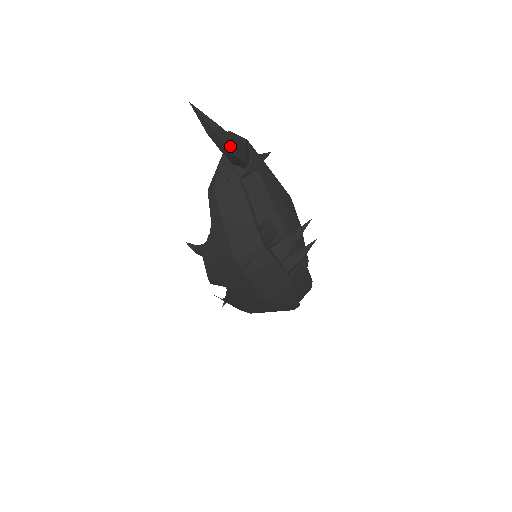
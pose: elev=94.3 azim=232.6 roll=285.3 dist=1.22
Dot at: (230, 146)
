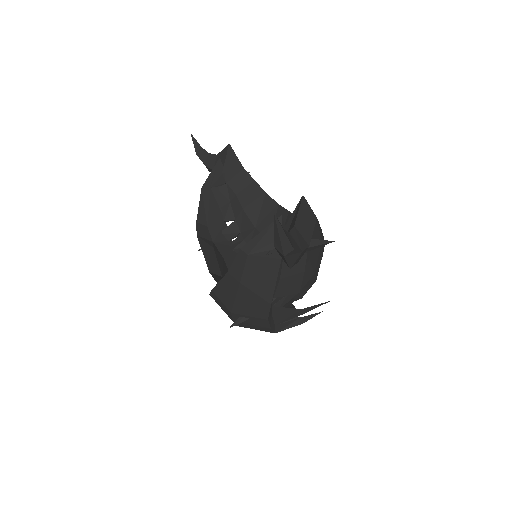
Dot at: (292, 262)
